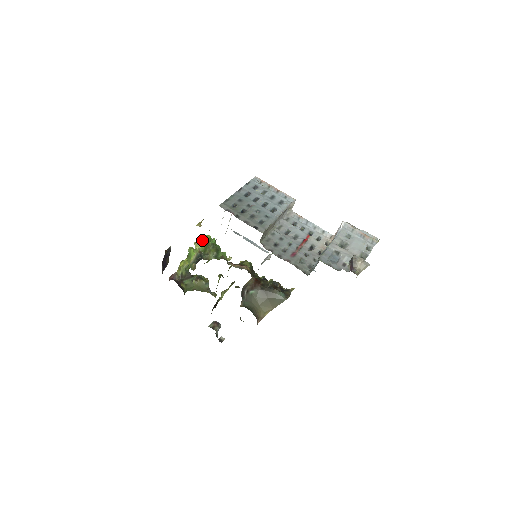
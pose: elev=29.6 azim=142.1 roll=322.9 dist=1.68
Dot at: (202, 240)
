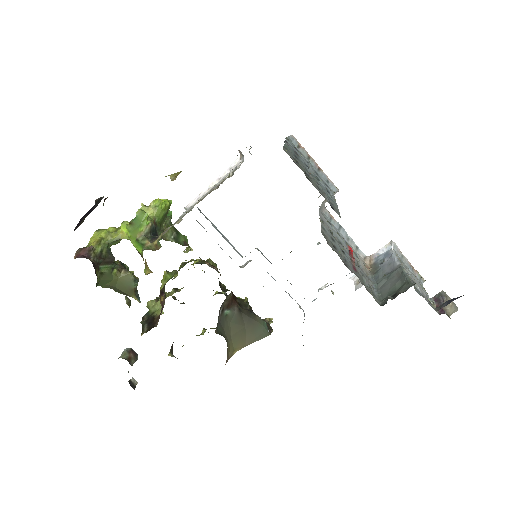
Dot at: (162, 204)
